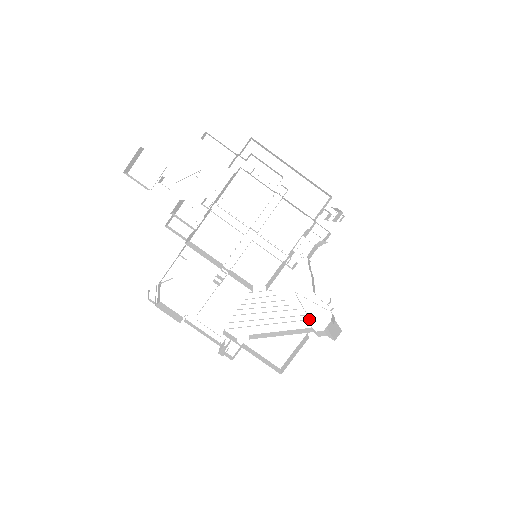
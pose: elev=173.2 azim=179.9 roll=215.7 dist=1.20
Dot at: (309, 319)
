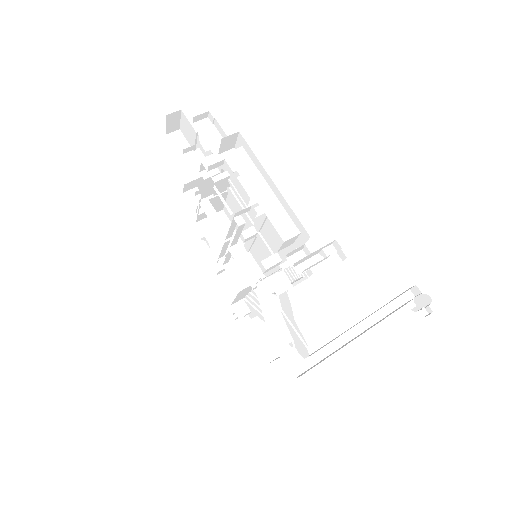
Dot at: (293, 340)
